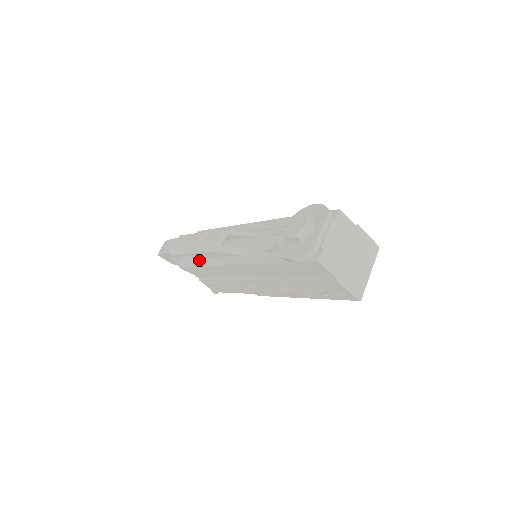
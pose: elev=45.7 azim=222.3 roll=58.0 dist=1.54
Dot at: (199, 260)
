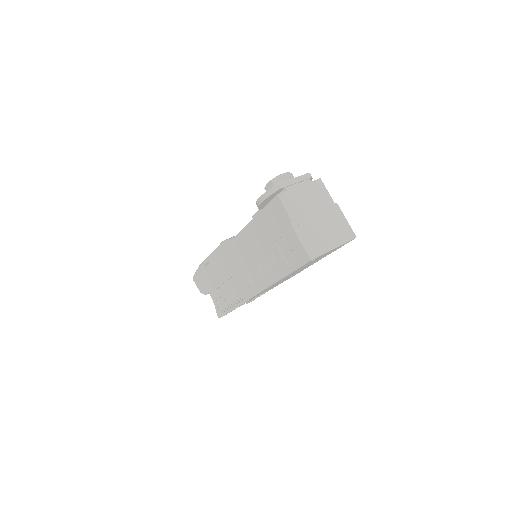
Dot at: occluded
